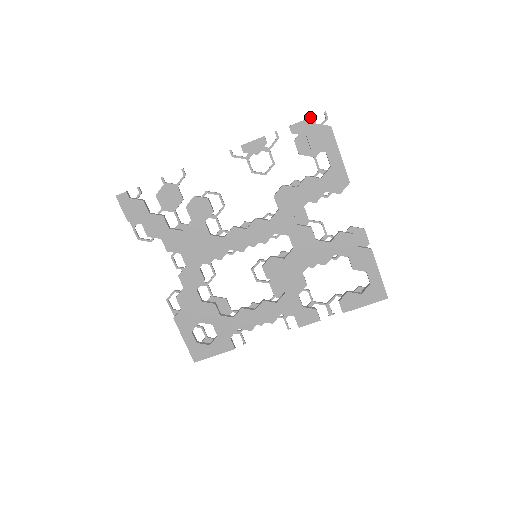
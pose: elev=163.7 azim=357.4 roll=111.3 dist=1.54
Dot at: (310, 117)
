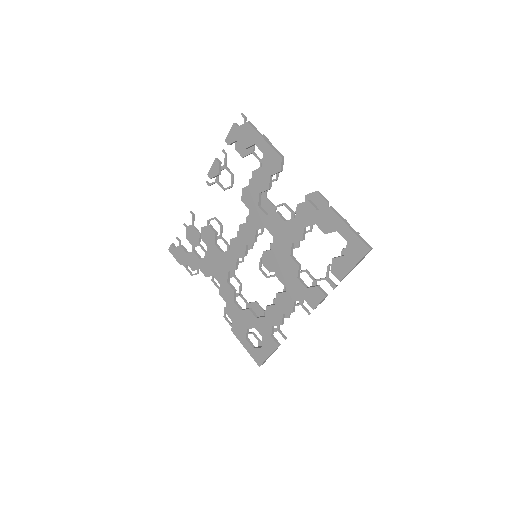
Dot at: (232, 125)
